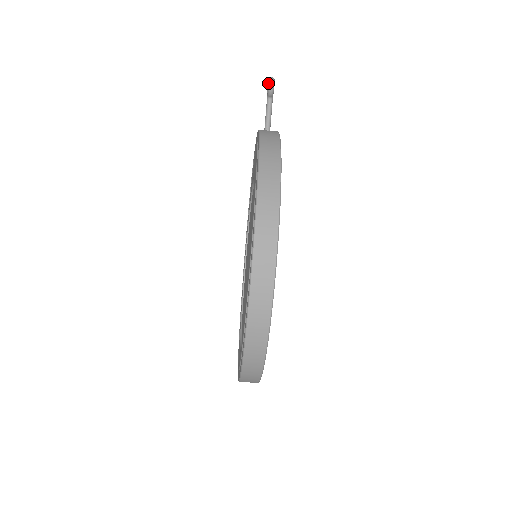
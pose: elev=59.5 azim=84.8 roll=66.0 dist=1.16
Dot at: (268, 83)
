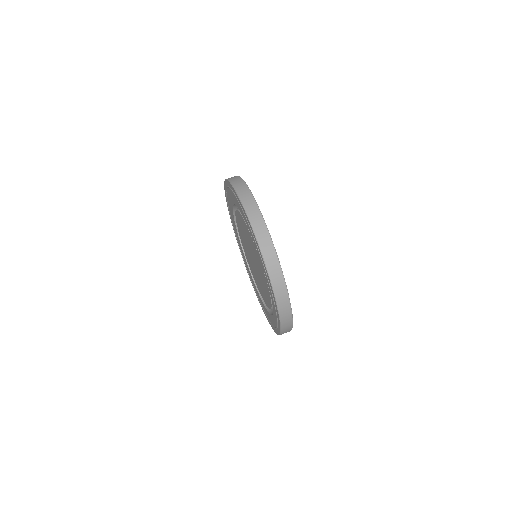
Dot at: occluded
